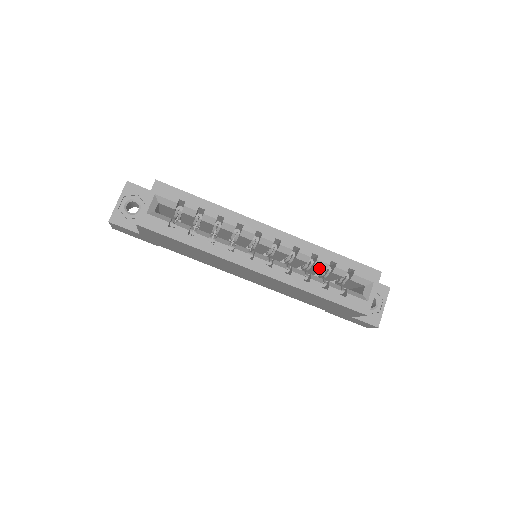
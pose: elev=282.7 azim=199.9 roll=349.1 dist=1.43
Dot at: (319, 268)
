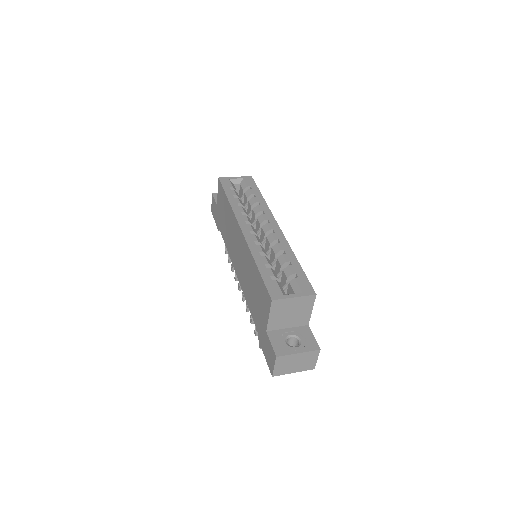
Dot at: (279, 264)
